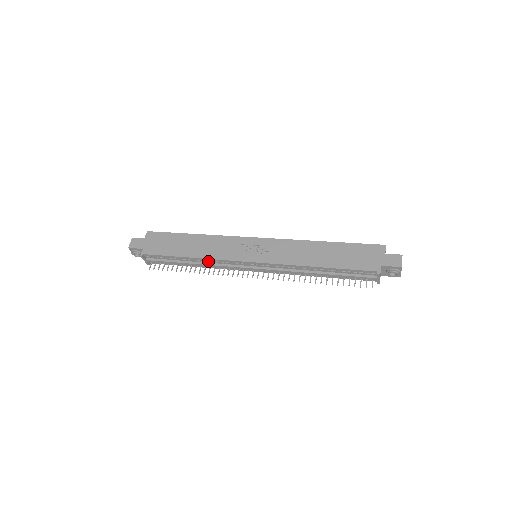
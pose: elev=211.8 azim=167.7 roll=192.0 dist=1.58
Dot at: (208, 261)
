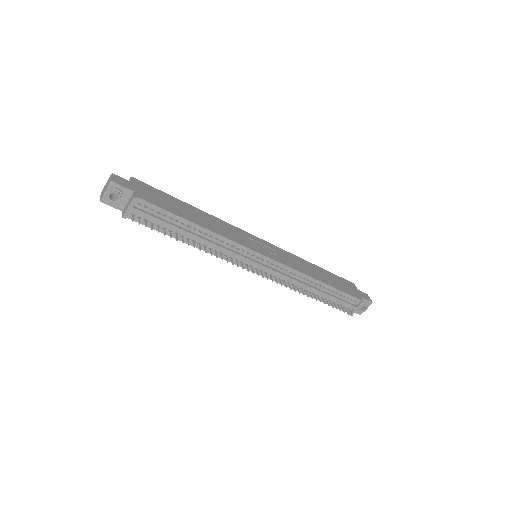
Dot at: (217, 239)
